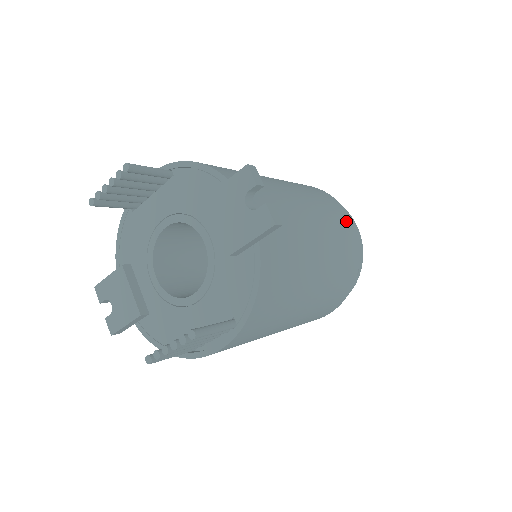
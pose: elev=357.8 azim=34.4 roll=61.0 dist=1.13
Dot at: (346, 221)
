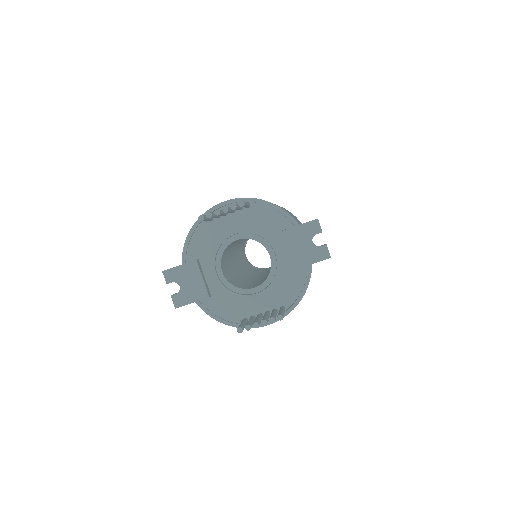
Dot at: occluded
